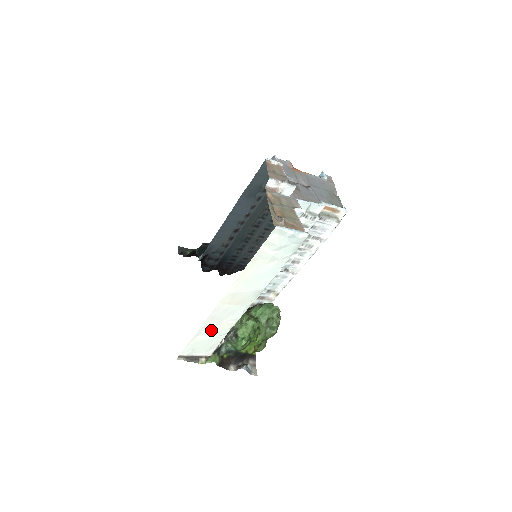
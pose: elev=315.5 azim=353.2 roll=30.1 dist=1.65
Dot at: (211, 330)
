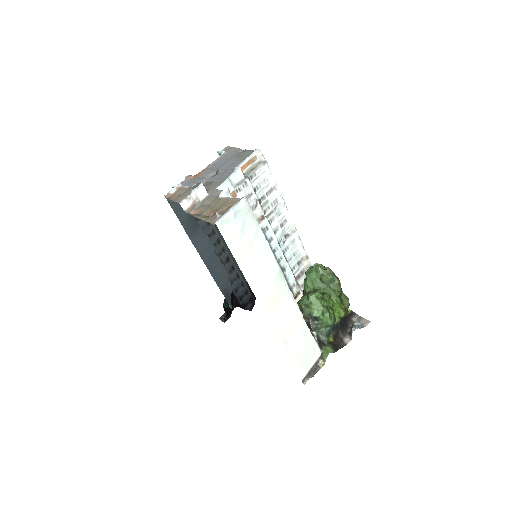
Dot at: (293, 338)
